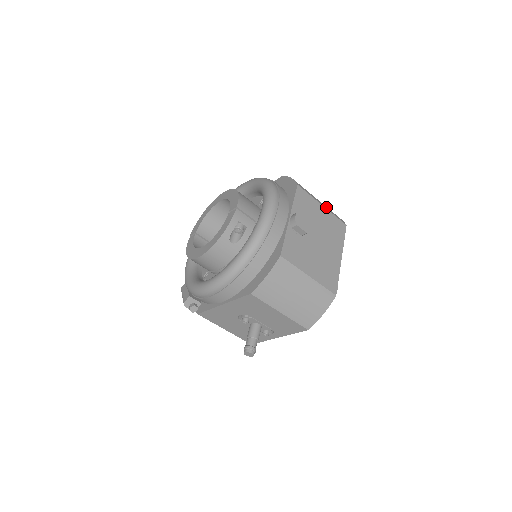
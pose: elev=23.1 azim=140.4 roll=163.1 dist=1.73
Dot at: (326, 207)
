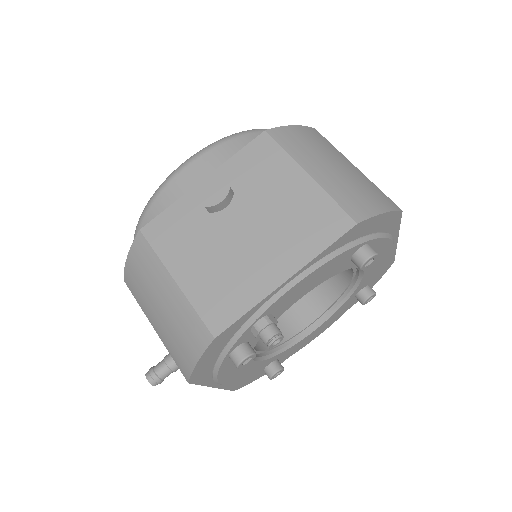
Dot at: (327, 180)
